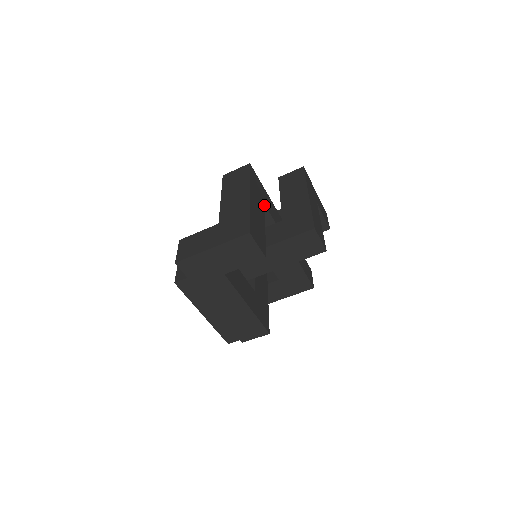
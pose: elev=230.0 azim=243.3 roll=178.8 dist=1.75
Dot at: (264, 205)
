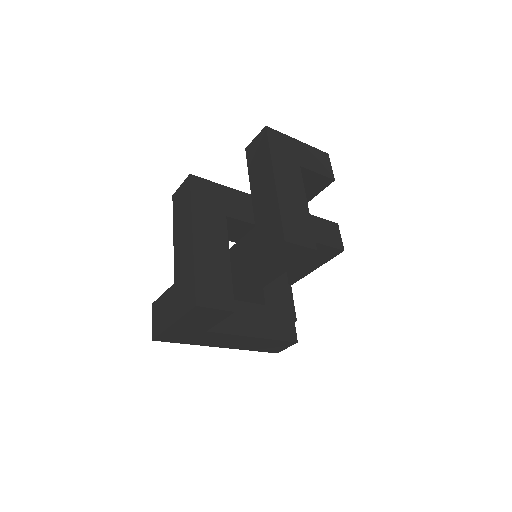
Dot at: (227, 217)
